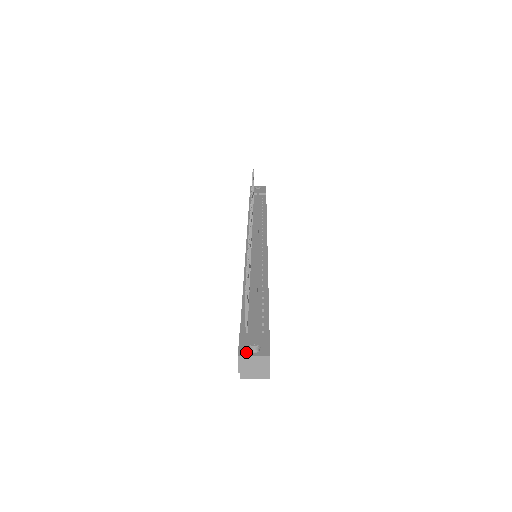
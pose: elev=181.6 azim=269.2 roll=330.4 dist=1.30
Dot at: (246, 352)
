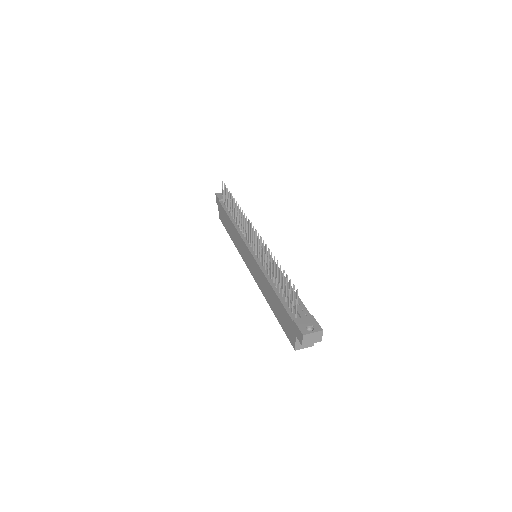
Dot at: (306, 331)
